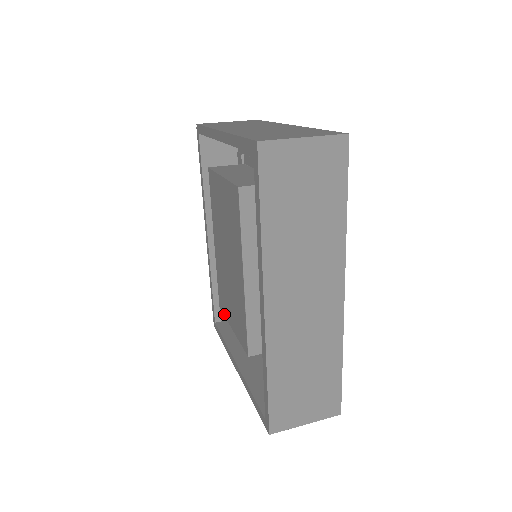
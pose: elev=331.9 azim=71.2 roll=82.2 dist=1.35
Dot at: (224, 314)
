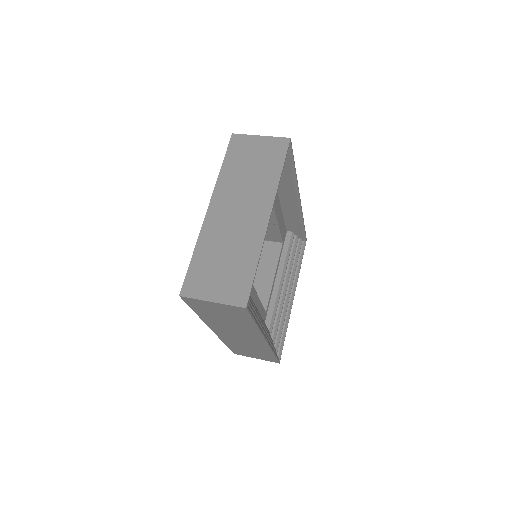
Dot at: occluded
